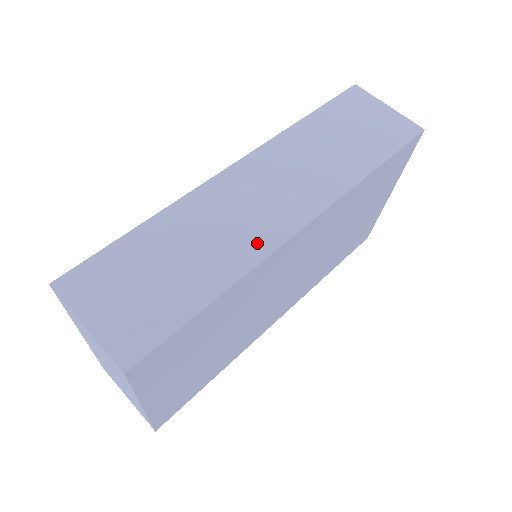
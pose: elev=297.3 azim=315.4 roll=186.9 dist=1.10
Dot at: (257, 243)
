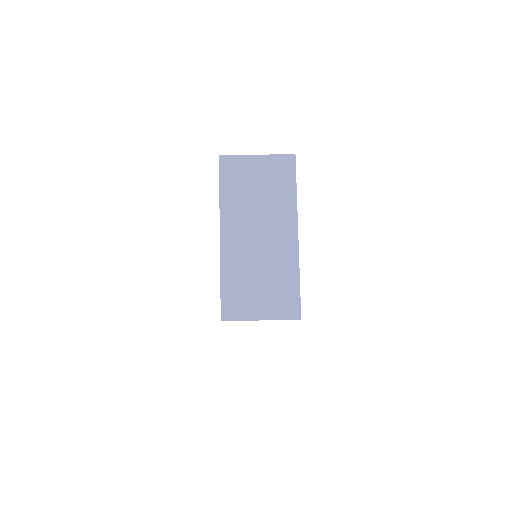
Dot at: occluded
